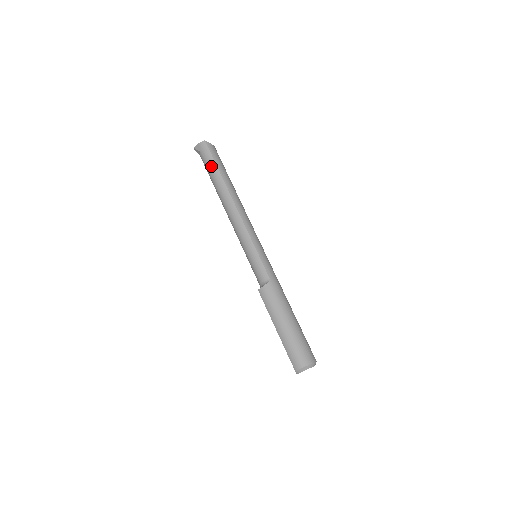
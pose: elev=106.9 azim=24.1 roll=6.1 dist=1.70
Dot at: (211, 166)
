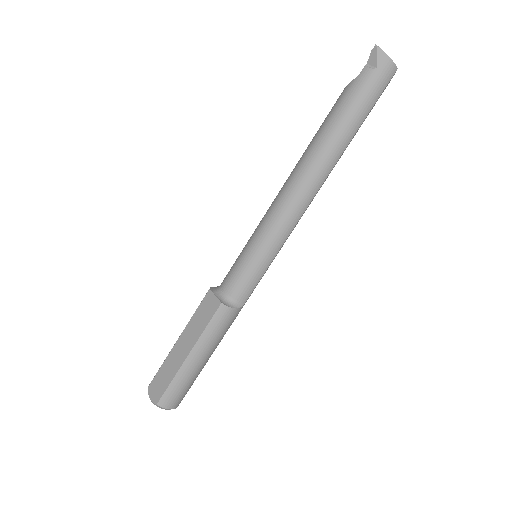
Dot at: (361, 111)
